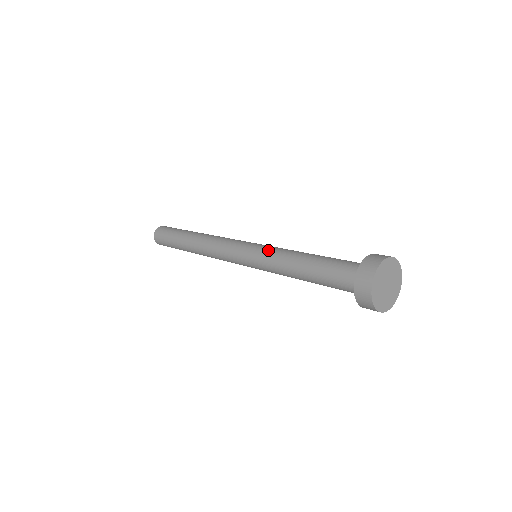
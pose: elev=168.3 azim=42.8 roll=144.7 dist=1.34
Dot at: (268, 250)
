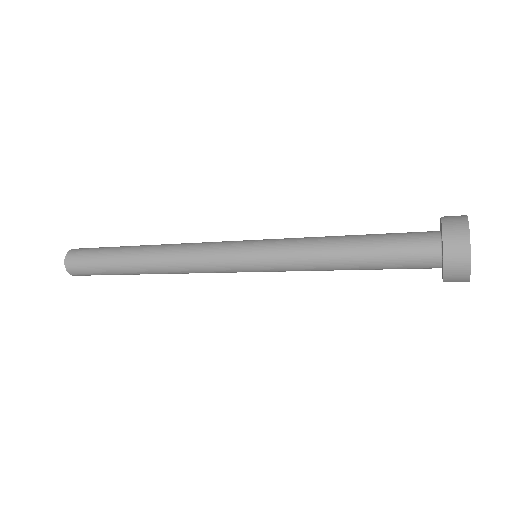
Dot at: (282, 246)
